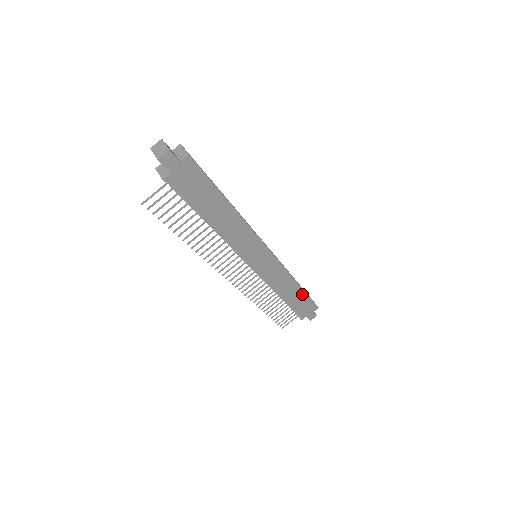
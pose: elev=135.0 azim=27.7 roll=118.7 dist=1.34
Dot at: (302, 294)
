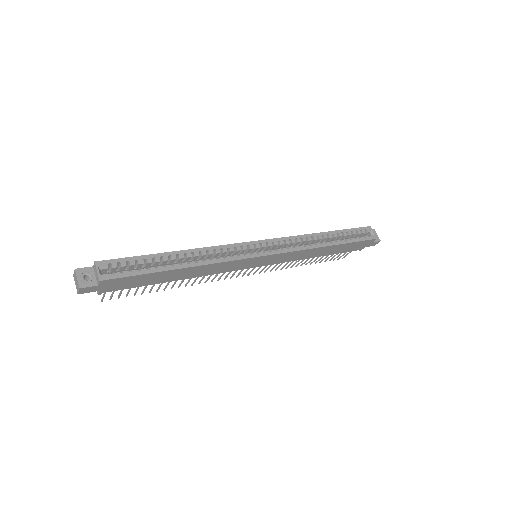
Dot at: (342, 245)
